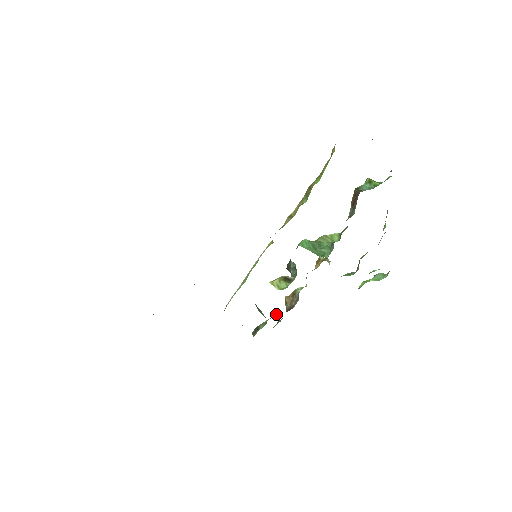
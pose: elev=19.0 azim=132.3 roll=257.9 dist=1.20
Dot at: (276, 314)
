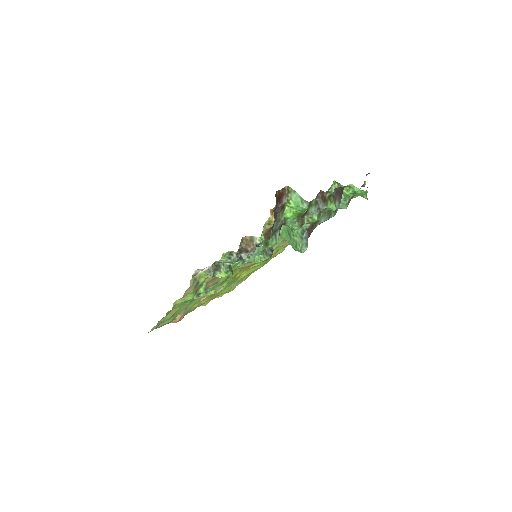
Dot at: occluded
